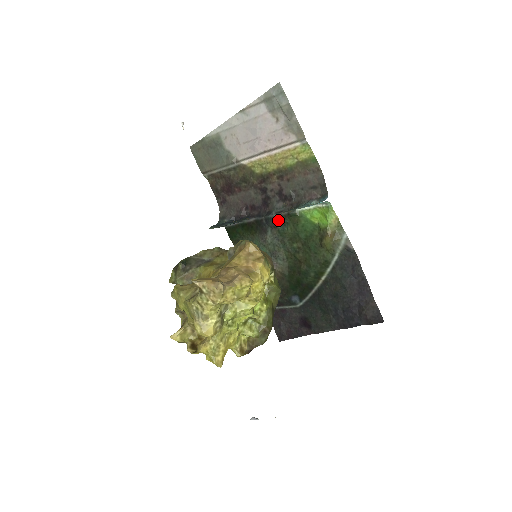
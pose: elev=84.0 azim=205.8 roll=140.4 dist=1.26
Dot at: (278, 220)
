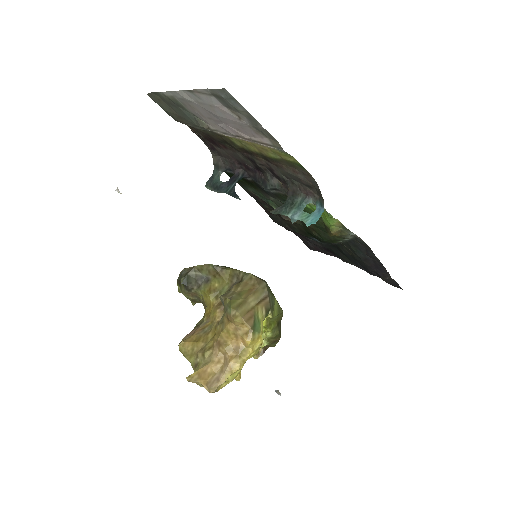
Dot at: (276, 196)
